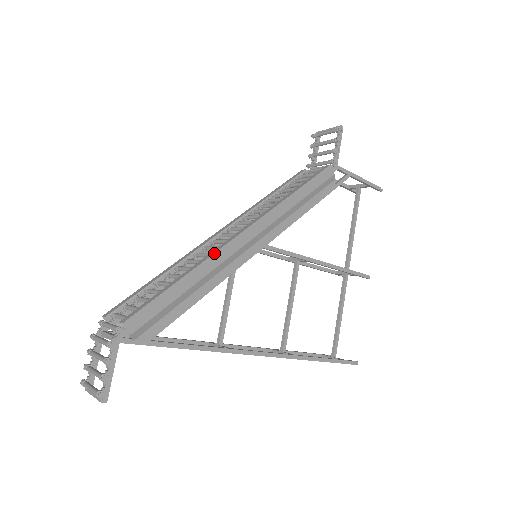
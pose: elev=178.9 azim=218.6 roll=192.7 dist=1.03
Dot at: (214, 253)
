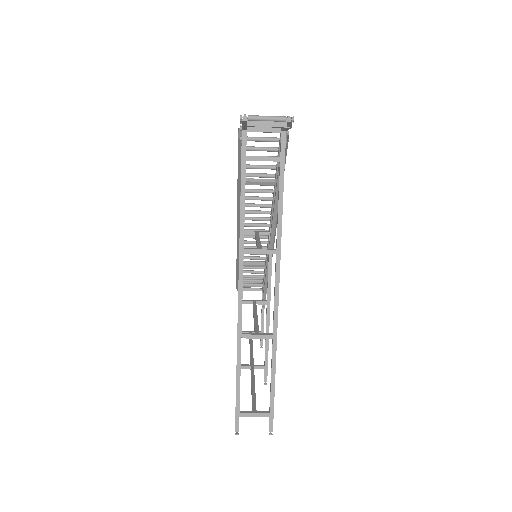
Dot at: occluded
